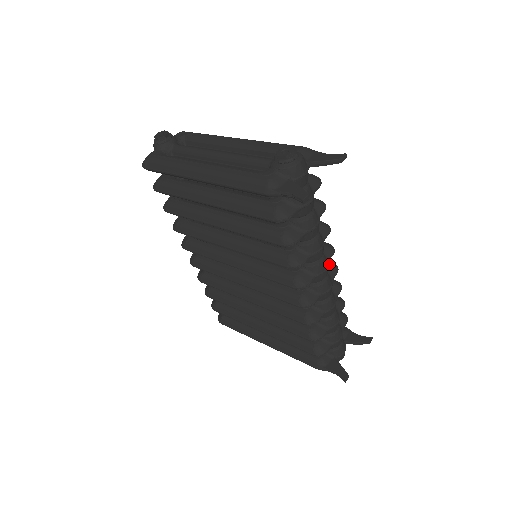
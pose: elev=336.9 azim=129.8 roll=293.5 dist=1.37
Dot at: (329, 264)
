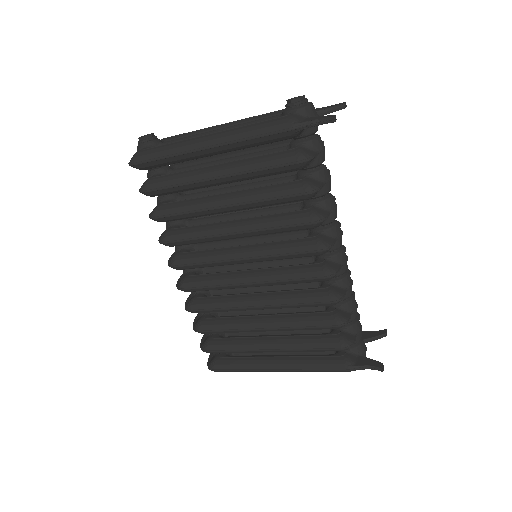
Dot at: occluded
